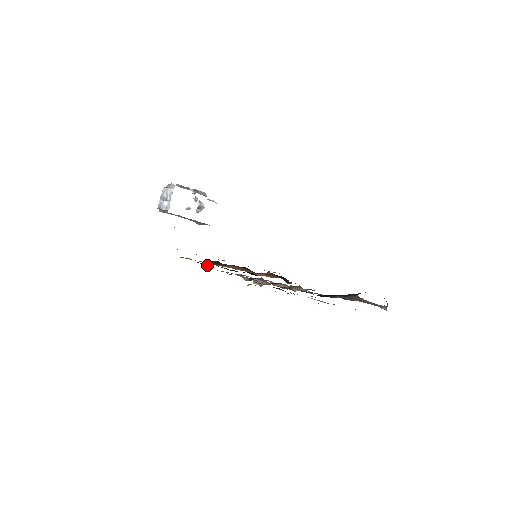
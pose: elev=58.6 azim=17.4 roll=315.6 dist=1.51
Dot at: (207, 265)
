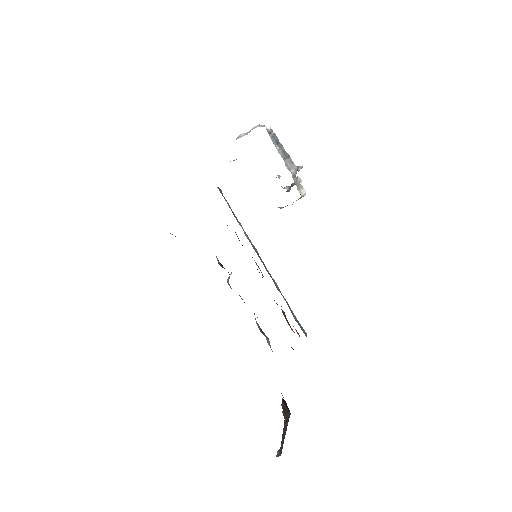
Dot at: occluded
